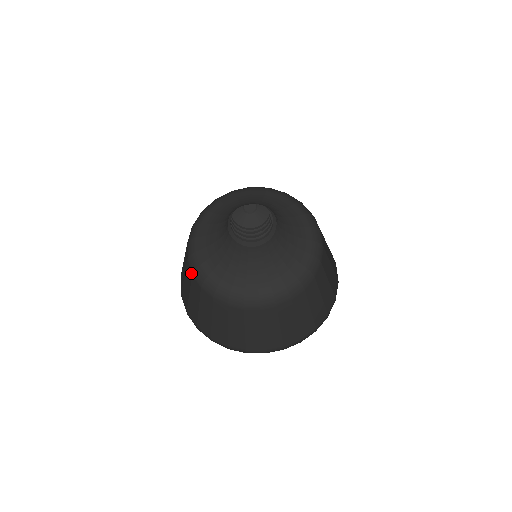
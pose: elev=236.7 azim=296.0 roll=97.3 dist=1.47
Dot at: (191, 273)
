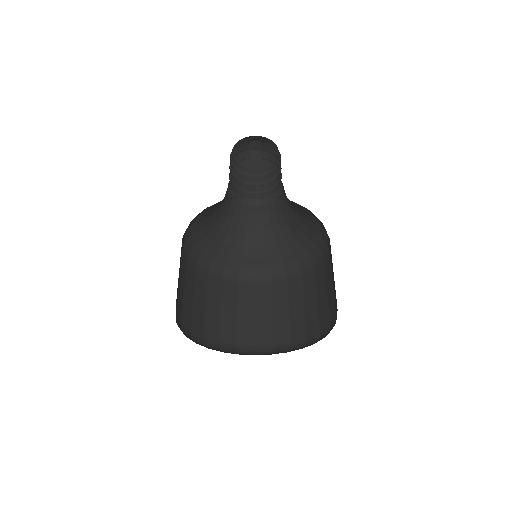
Dot at: (205, 275)
